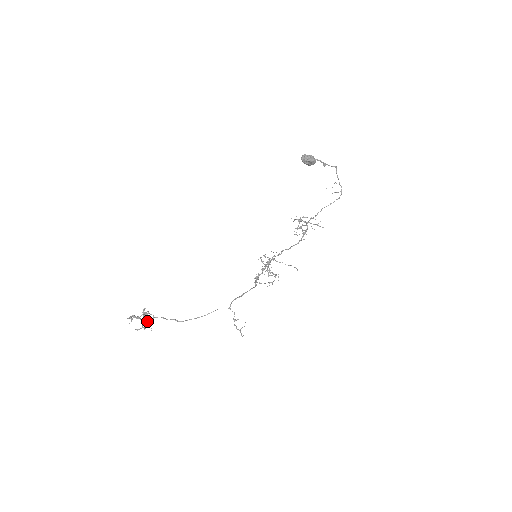
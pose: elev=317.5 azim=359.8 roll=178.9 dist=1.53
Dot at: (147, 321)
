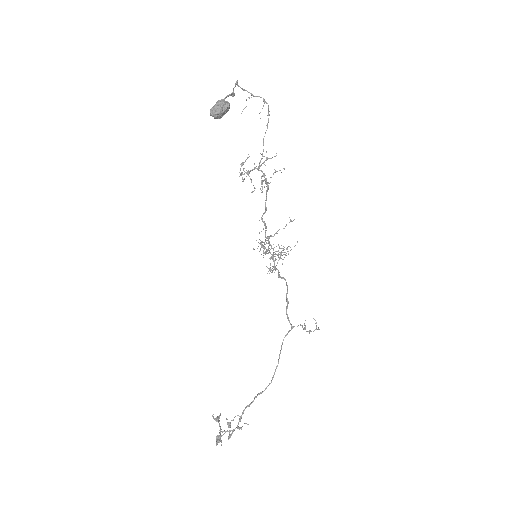
Dot at: (237, 426)
